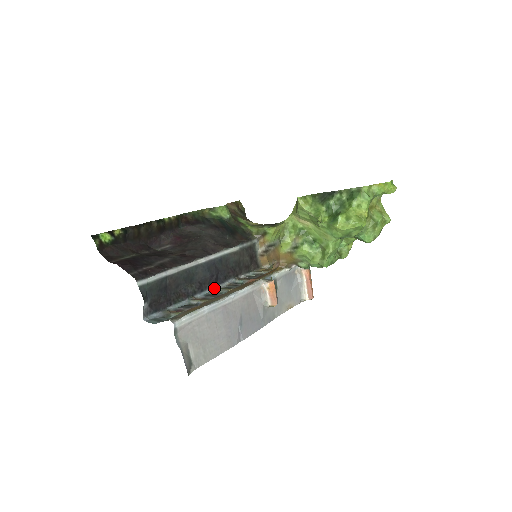
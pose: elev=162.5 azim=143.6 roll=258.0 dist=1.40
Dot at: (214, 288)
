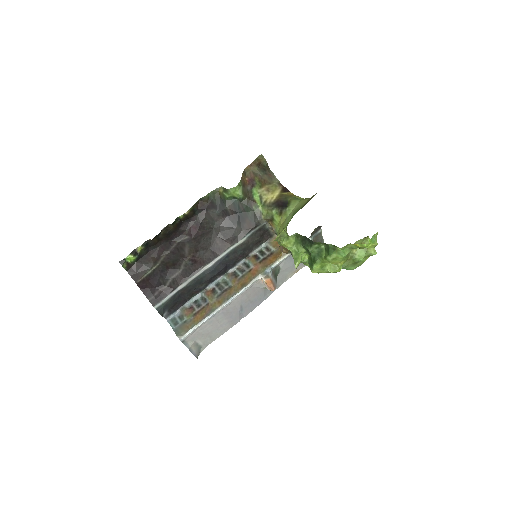
Dot at: (224, 274)
